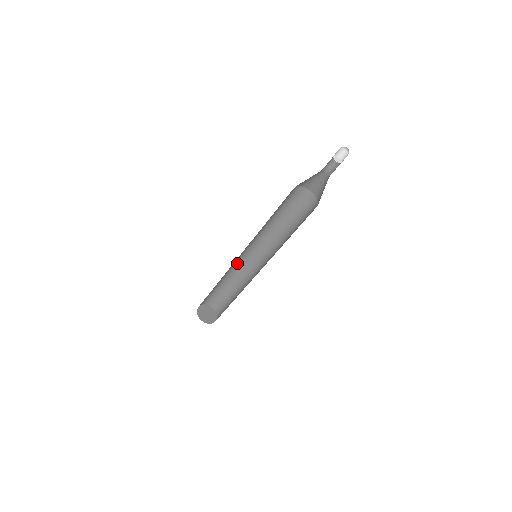
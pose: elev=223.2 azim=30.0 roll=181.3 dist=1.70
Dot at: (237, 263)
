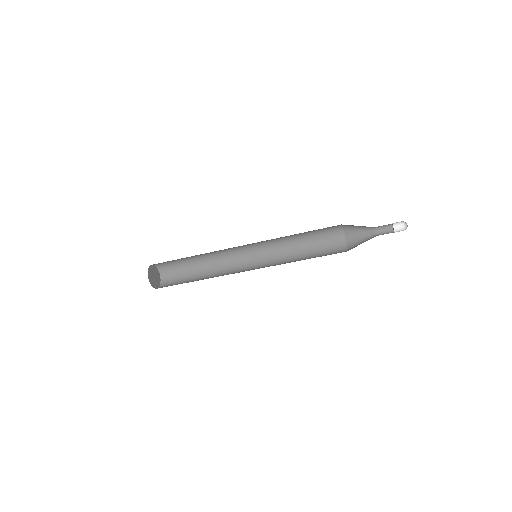
Dot at: (226, 250)
